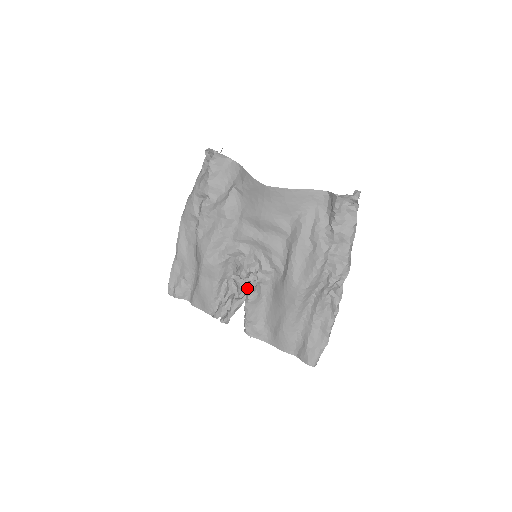
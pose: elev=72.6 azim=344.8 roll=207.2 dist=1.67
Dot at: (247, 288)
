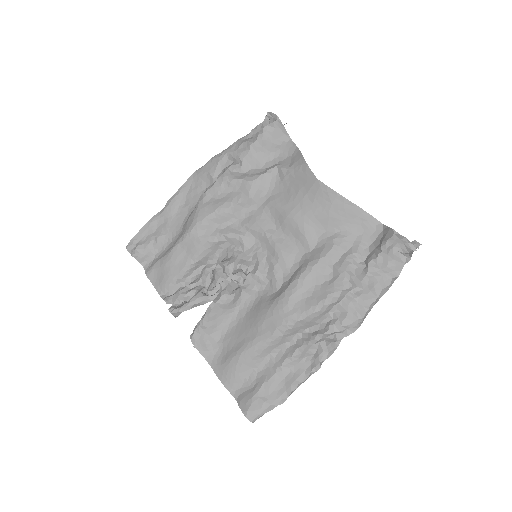
Dot at: (223, 287)
